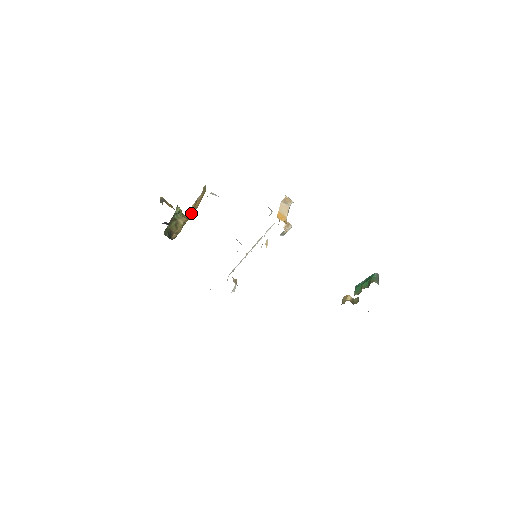
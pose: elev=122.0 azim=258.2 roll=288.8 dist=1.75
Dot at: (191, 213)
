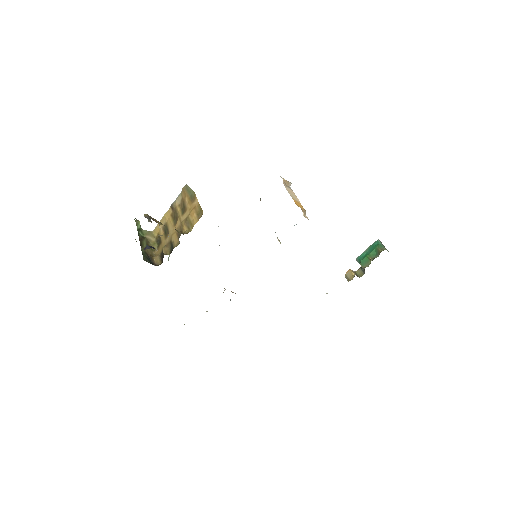
Dot at: (184, 225)
